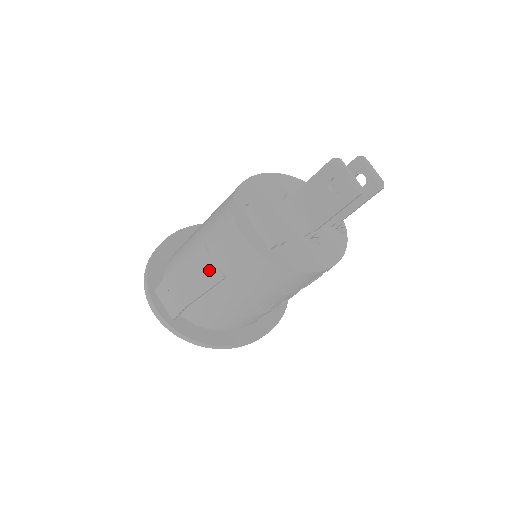
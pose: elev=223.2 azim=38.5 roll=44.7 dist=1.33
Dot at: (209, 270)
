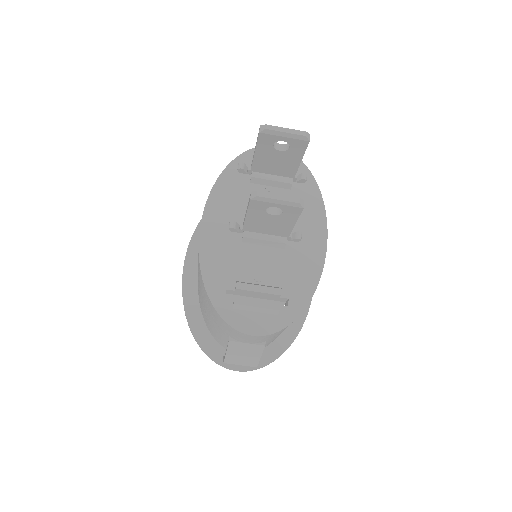
Dot at: (249, 348)
